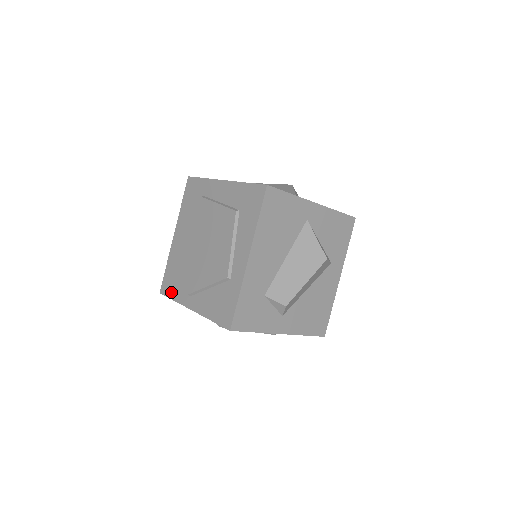
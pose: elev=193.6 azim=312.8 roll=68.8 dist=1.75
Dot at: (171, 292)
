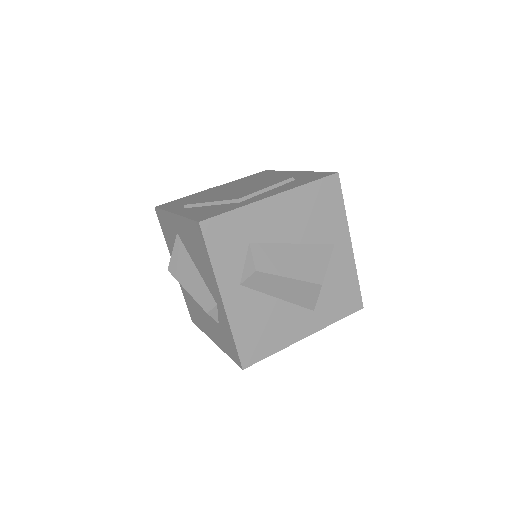
Dot at: (167, 206)
